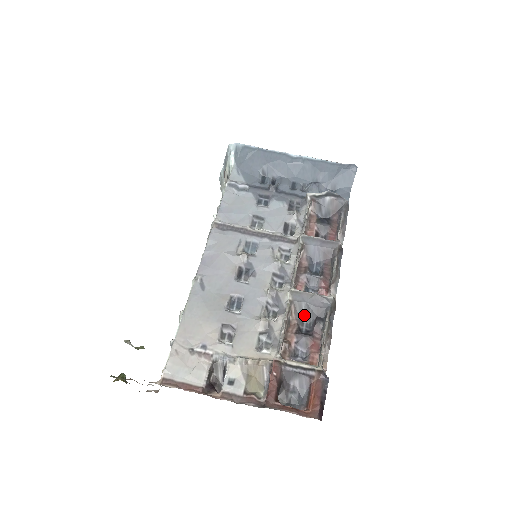
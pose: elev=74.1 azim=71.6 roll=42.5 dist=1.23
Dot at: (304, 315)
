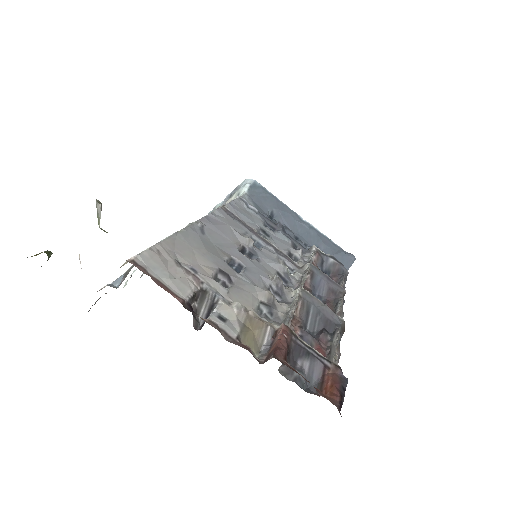
Dot at: (309, 319)
